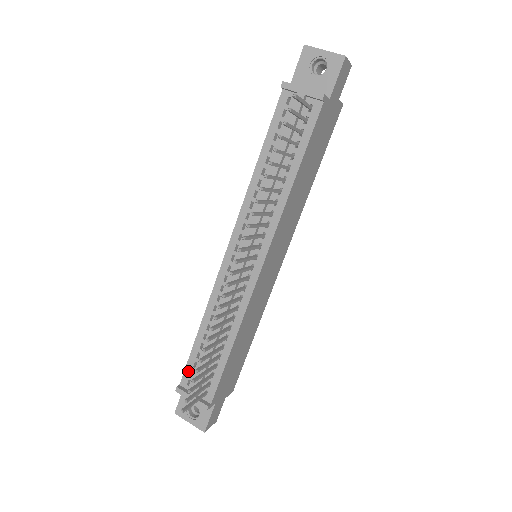
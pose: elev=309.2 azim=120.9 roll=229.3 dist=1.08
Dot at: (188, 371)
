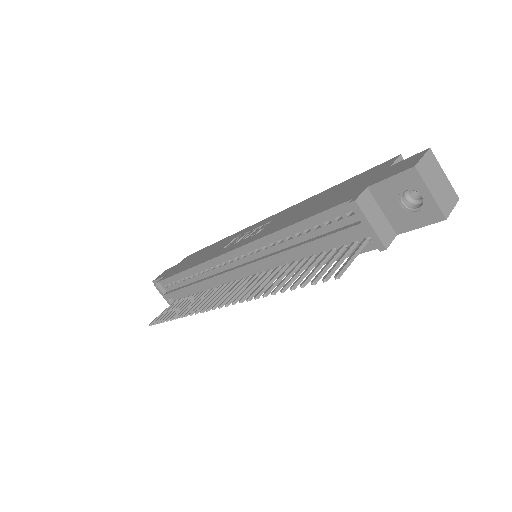
Dot at: (168, 282)
